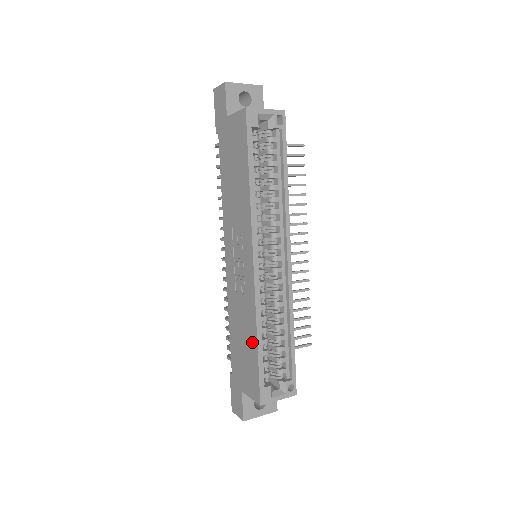
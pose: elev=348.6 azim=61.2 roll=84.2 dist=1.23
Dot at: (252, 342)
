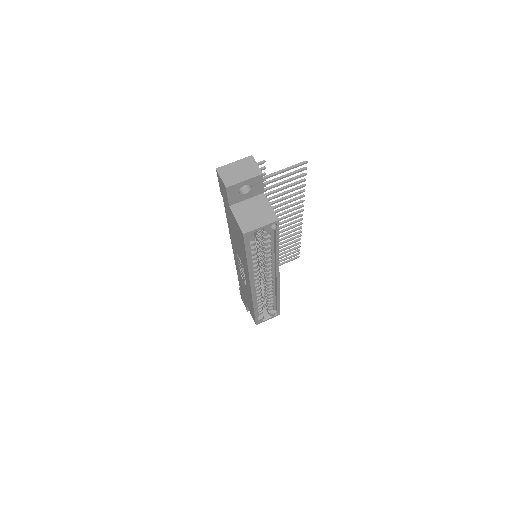
Dot at: (251, 306)
